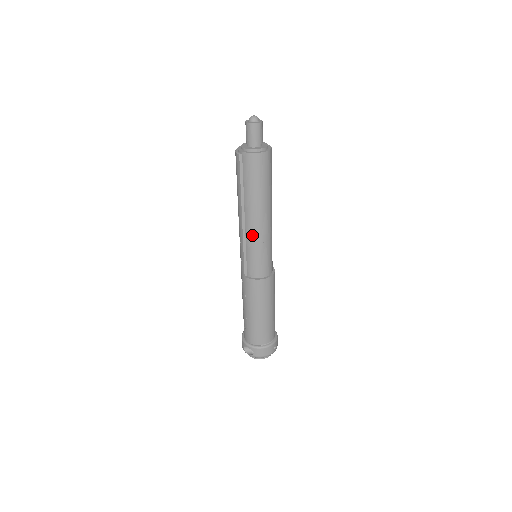
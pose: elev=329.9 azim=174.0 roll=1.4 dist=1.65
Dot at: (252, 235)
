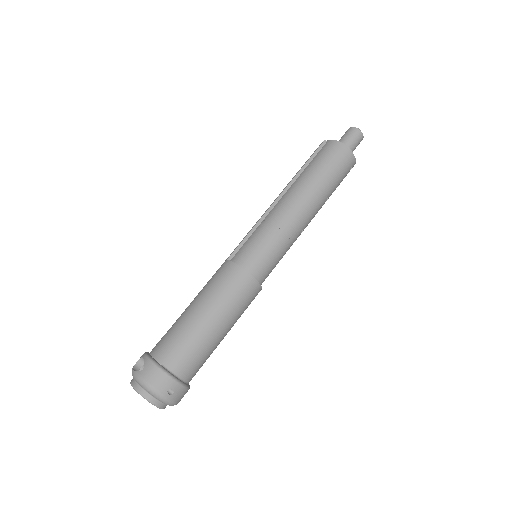
Dot at: (275, 214)
